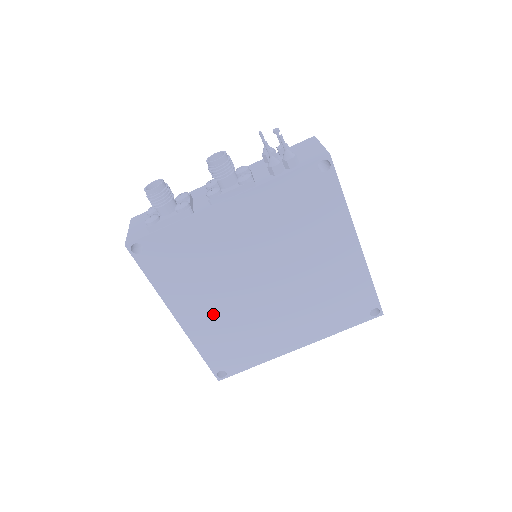
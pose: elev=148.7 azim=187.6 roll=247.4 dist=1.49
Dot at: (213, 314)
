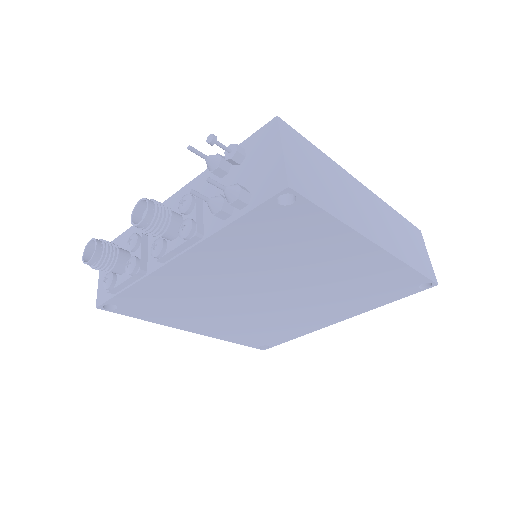
Dot at: (227, 323)
